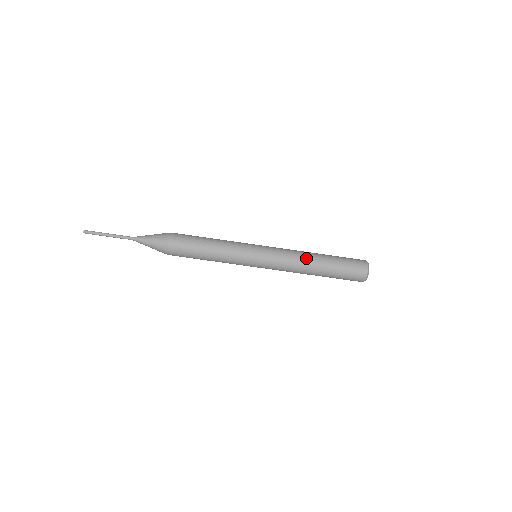
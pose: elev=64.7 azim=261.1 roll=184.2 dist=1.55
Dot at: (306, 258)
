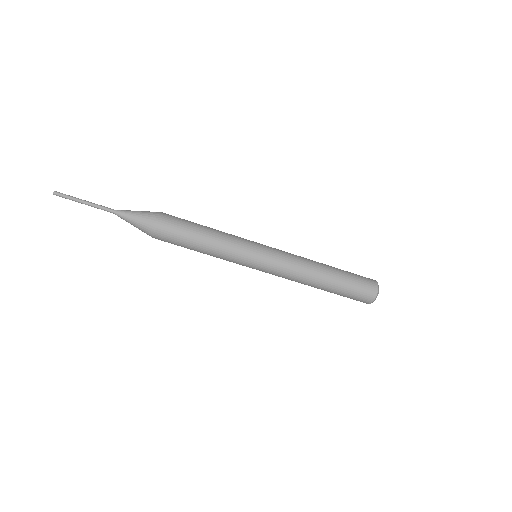
Dot at: (312, 274)
